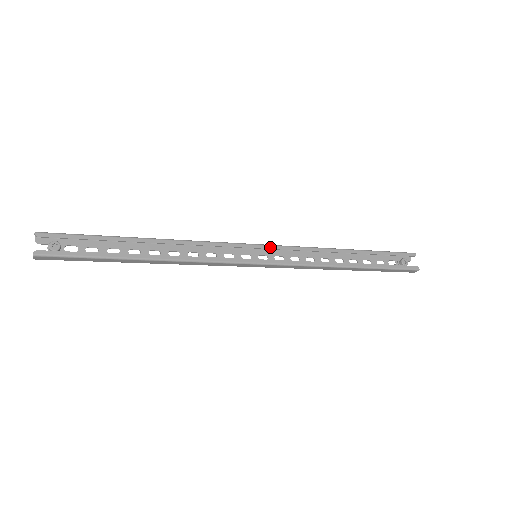
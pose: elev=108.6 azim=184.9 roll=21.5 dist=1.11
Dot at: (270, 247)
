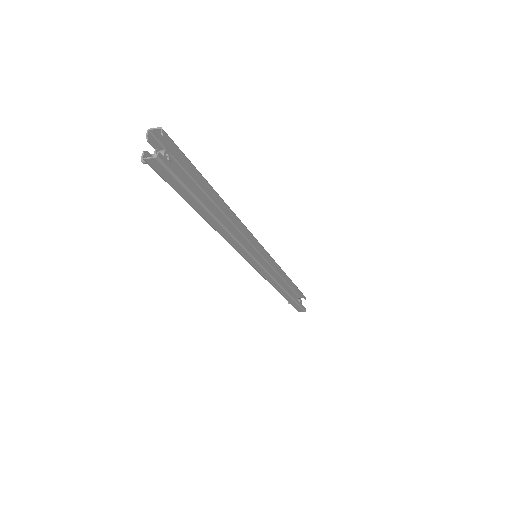
Dot at: (267, 253)
